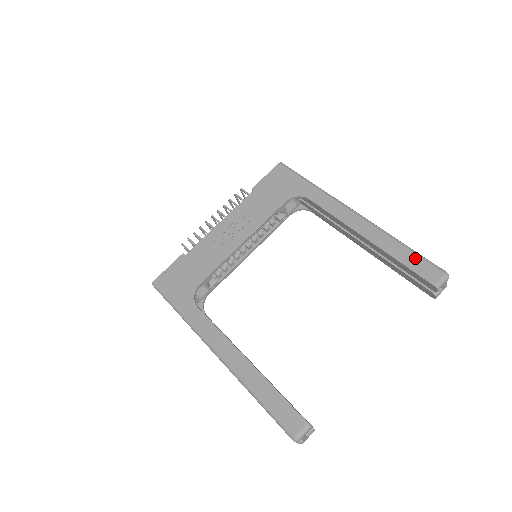
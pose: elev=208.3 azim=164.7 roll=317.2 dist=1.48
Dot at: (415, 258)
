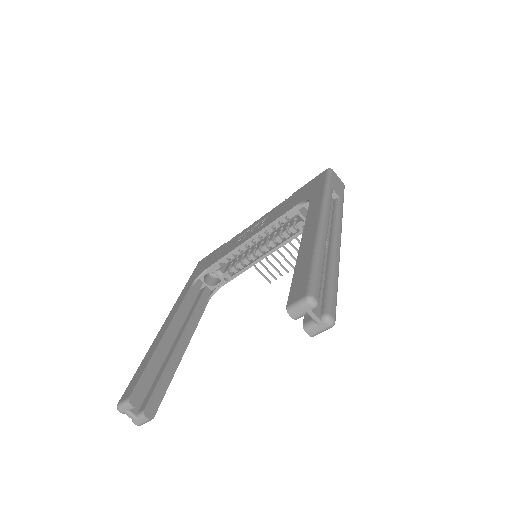
Dot at: (305, 272)
